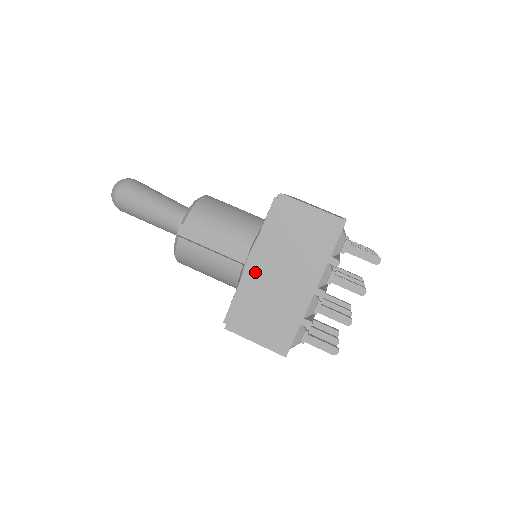
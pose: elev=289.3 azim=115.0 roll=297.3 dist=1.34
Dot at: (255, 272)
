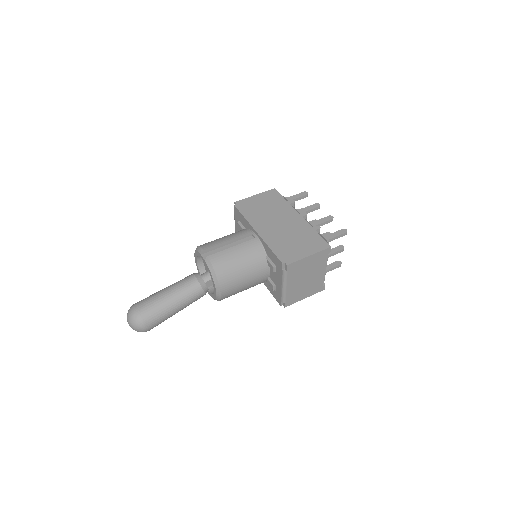
Dot at: (266, 233)
